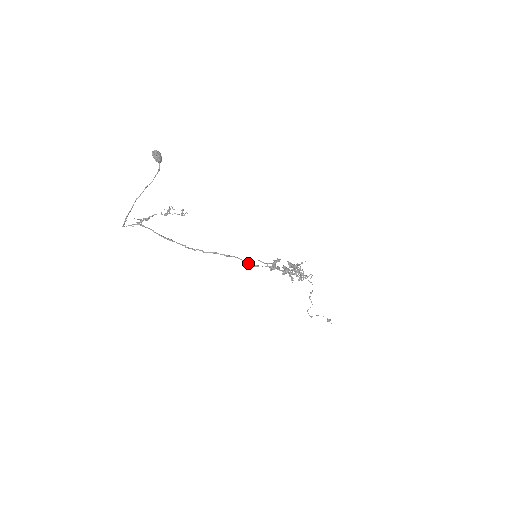
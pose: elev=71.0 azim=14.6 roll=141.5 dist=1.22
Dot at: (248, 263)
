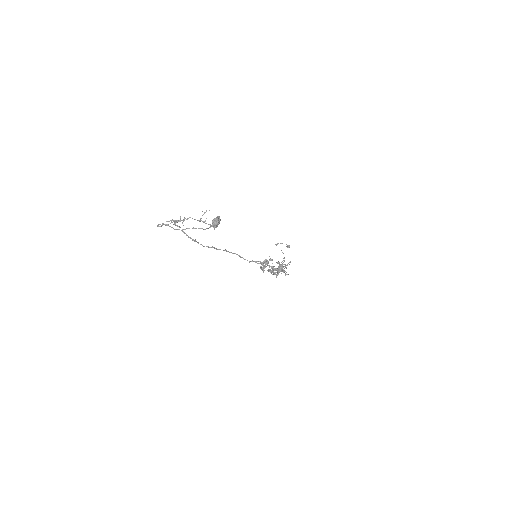
Dot at: occluded
